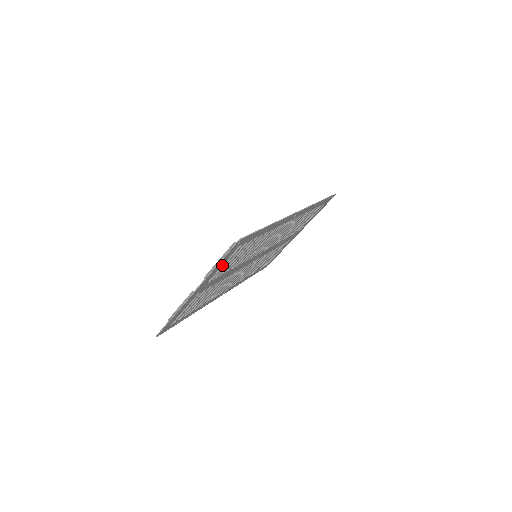
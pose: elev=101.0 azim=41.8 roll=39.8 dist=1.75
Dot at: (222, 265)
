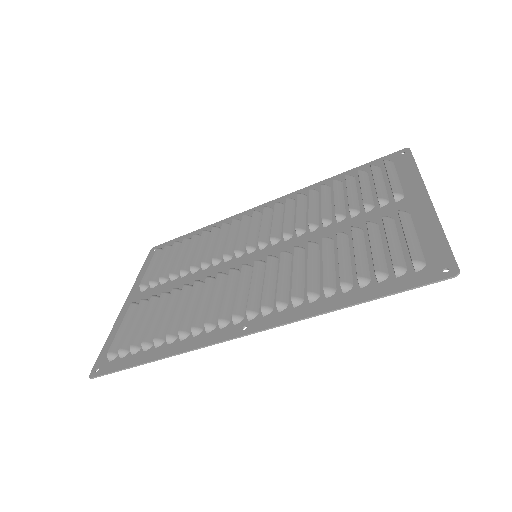
Dot at: occluded
